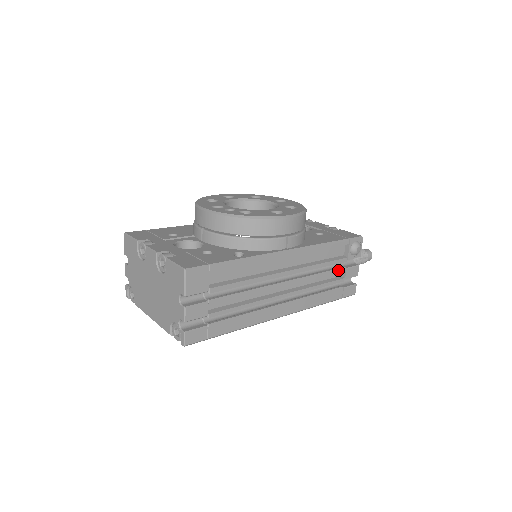
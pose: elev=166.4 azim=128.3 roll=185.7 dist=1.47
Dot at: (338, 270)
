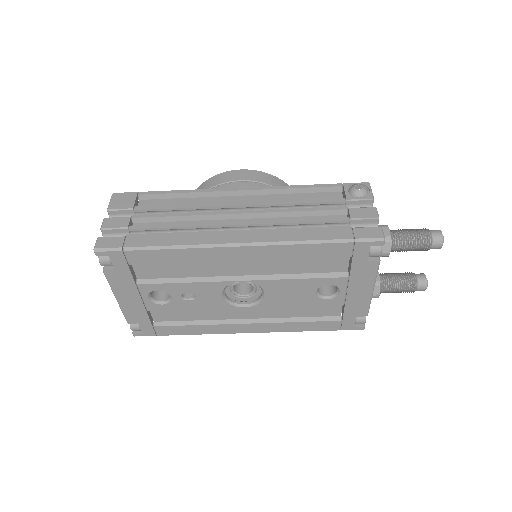
Dot at: (332, 209)
